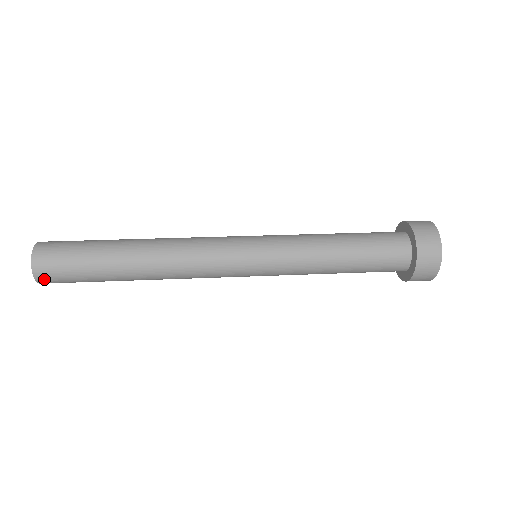
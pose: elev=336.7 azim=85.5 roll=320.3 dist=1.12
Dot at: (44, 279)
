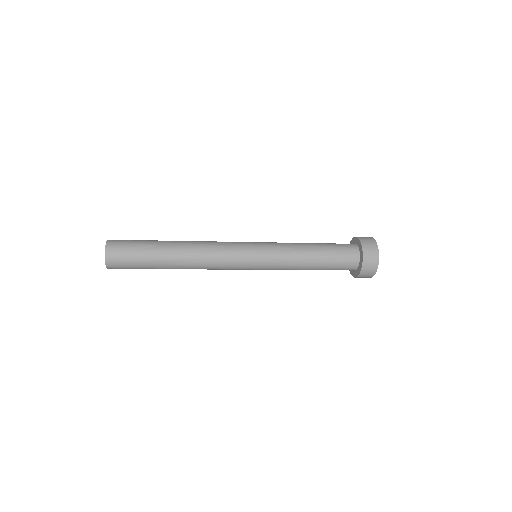
Dot at: (112, 265)
